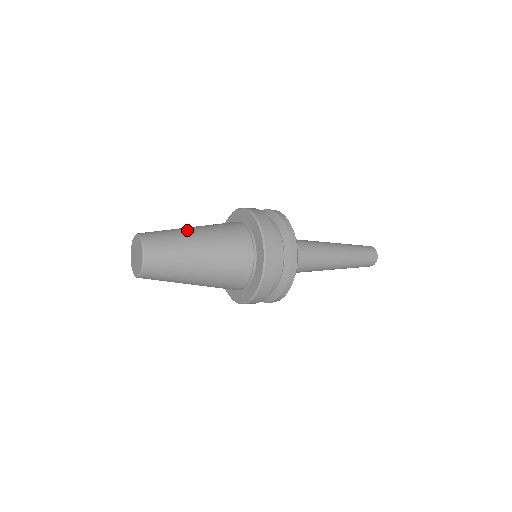
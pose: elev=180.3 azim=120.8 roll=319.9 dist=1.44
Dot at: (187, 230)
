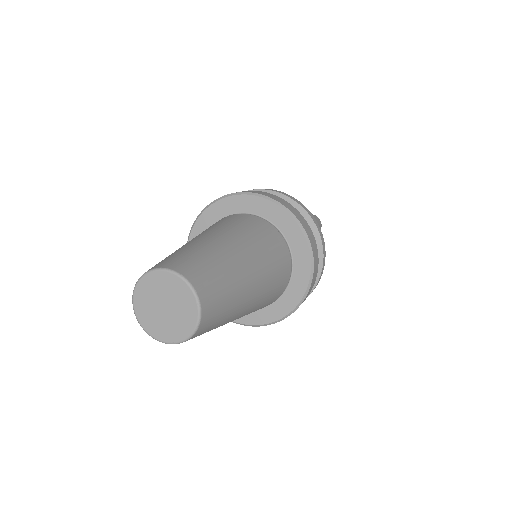
Dot at: (246, 276)
